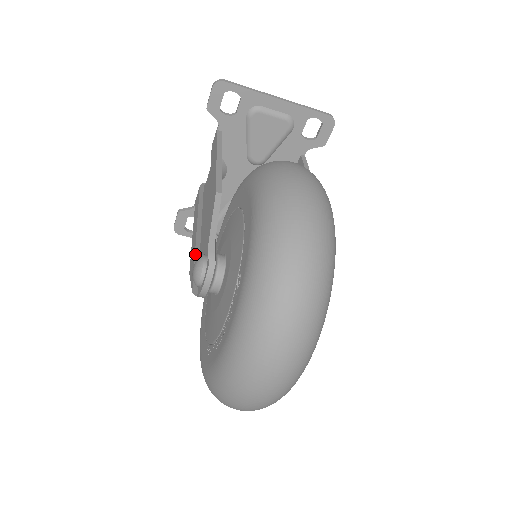
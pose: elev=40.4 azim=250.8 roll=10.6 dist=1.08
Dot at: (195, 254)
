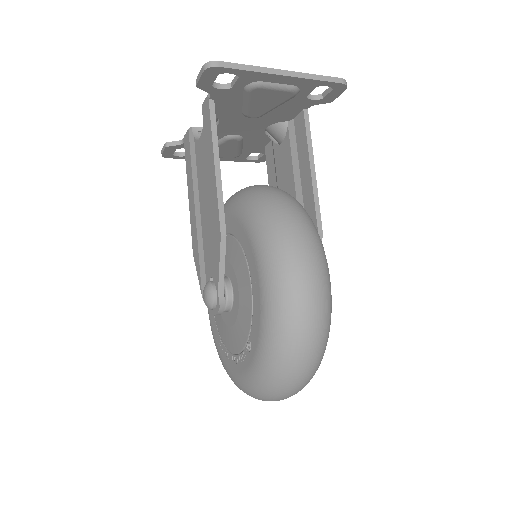
Dot at: (198, 248)
